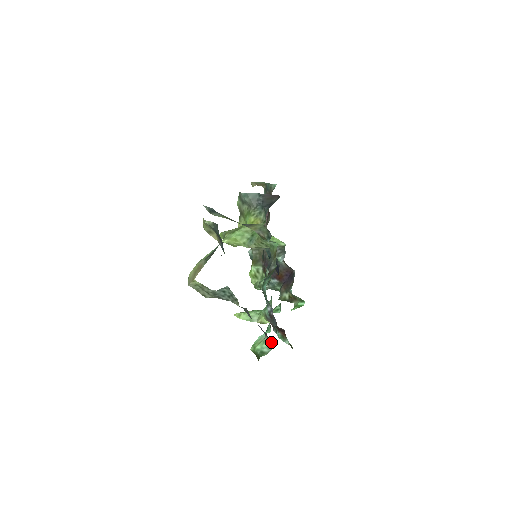
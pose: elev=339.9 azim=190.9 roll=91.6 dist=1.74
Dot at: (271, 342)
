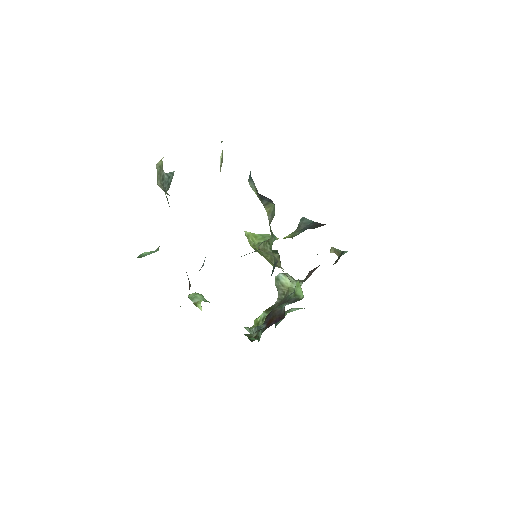
Dot at: (156, 251)
